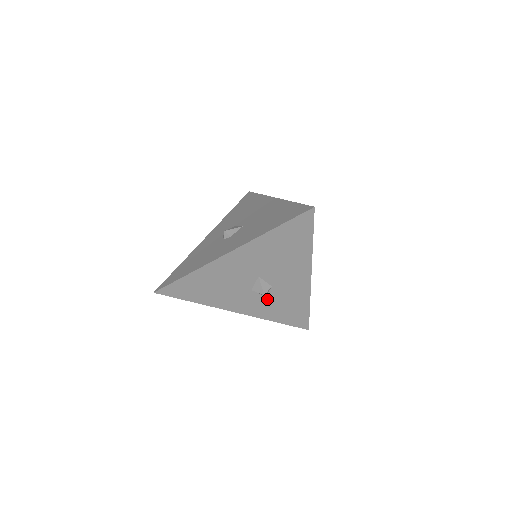
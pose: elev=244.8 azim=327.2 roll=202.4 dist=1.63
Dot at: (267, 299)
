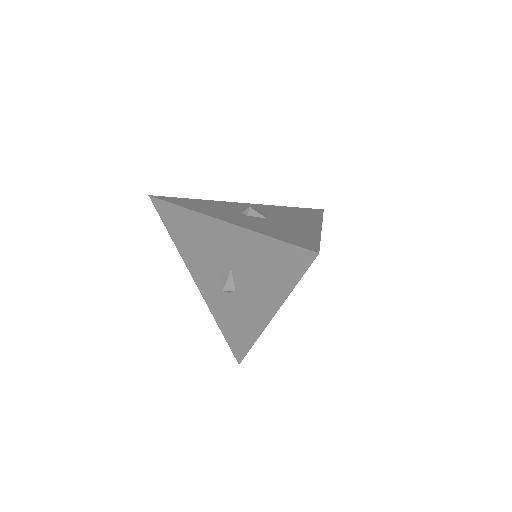
Dot at: (225, 298)
